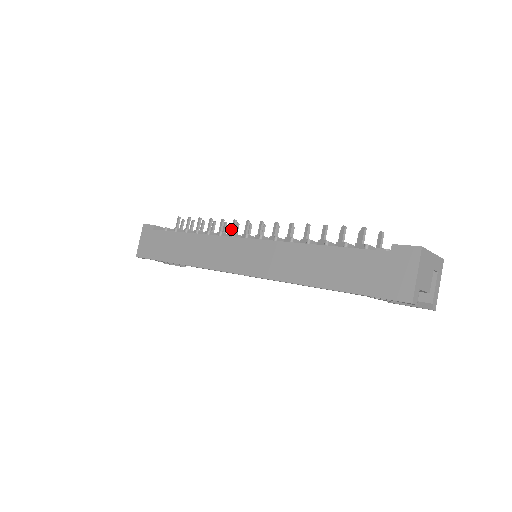
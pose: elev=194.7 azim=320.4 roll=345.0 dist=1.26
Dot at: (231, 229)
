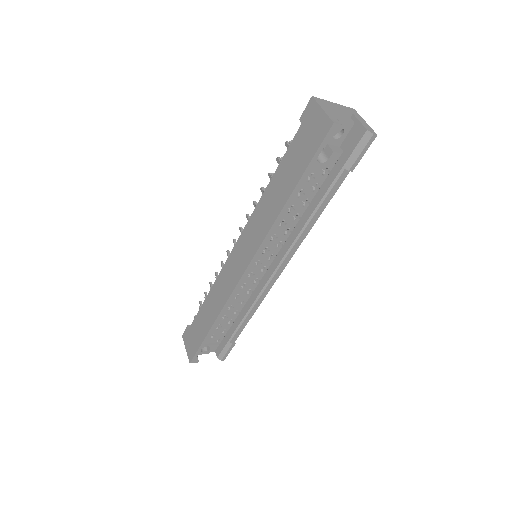
Dot at: occluded
